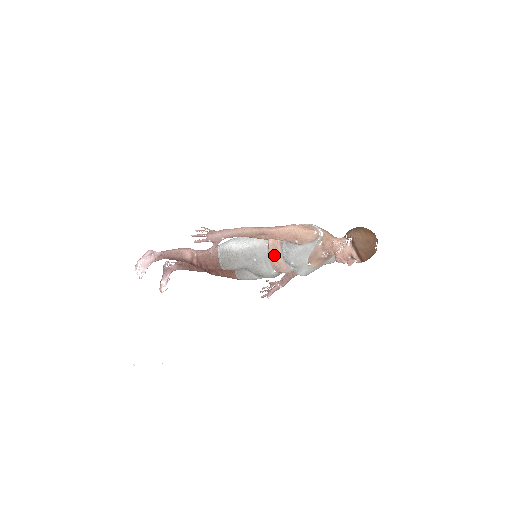
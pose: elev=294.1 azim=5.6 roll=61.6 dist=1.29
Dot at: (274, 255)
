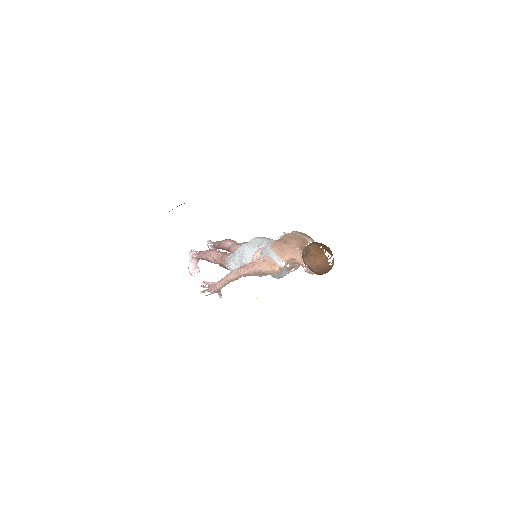
Dot at: occluded
